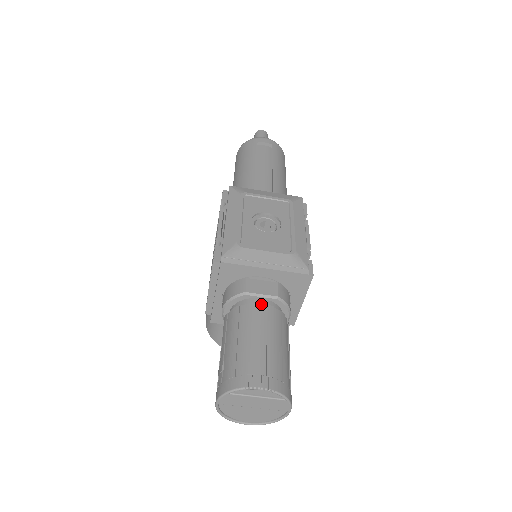
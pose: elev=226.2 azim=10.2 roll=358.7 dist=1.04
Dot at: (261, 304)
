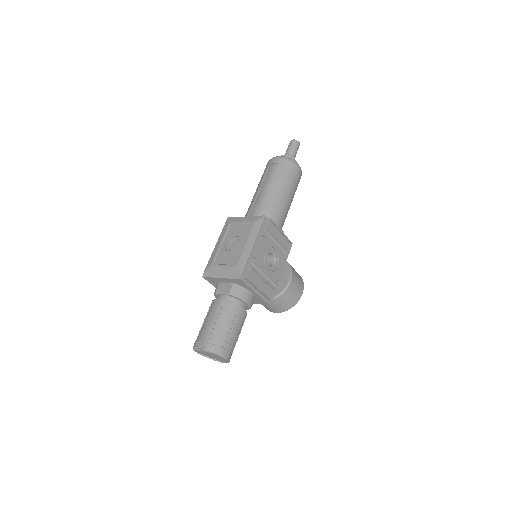
Dot at: (219, 299)
